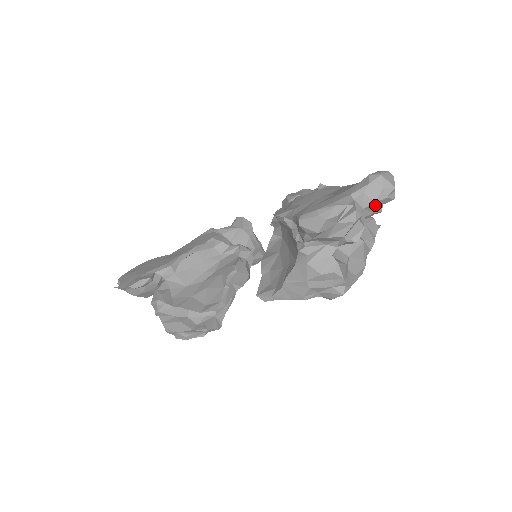
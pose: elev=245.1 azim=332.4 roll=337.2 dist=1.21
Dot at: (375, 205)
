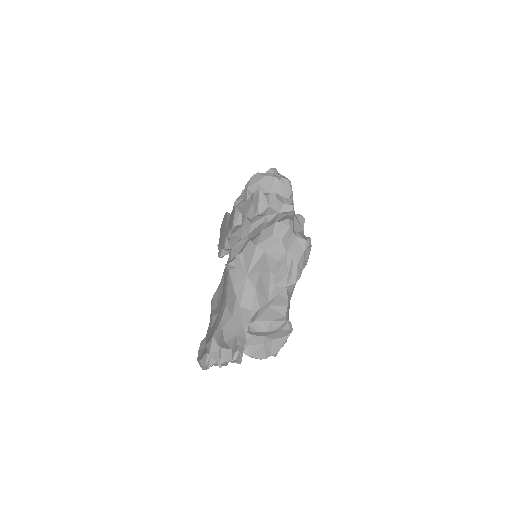
Dot at: occluded
